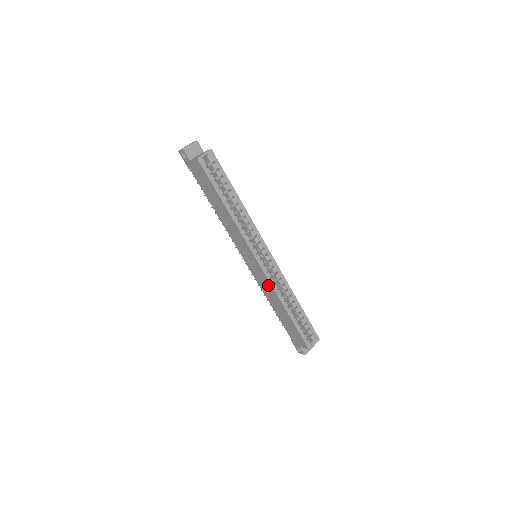
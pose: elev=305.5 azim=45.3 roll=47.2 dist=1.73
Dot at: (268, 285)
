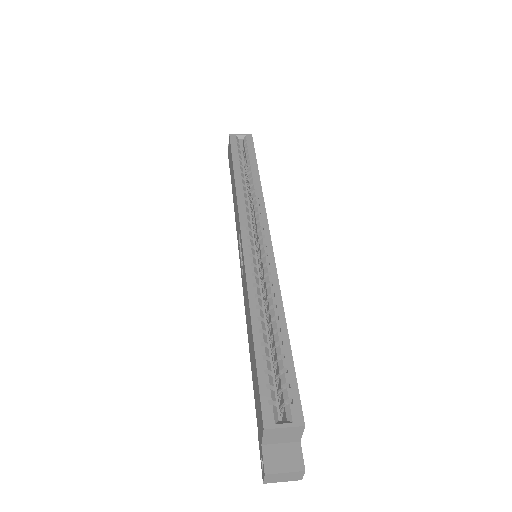
Dot at: (245, 281)
